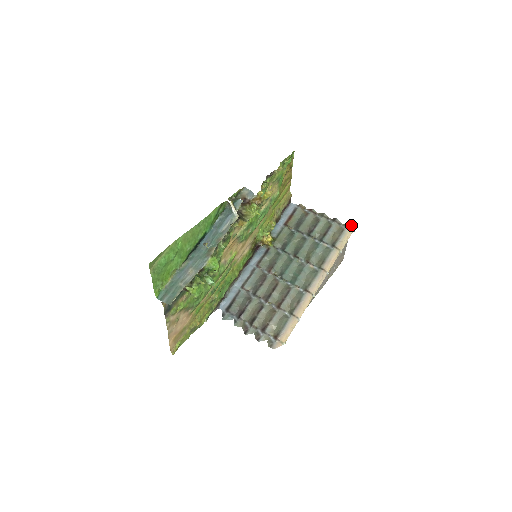
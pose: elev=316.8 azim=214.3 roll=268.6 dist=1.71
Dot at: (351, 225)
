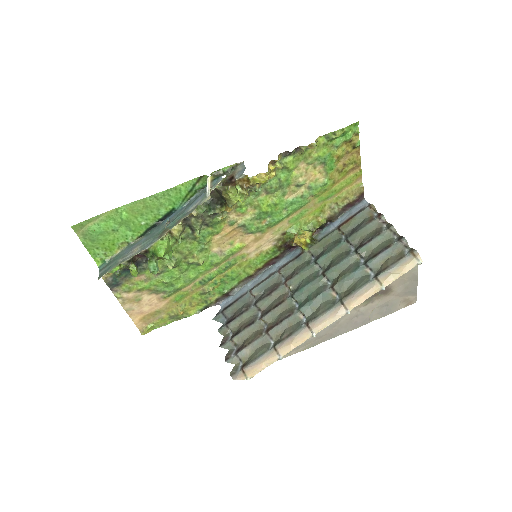
Dot at: (418, 253)
